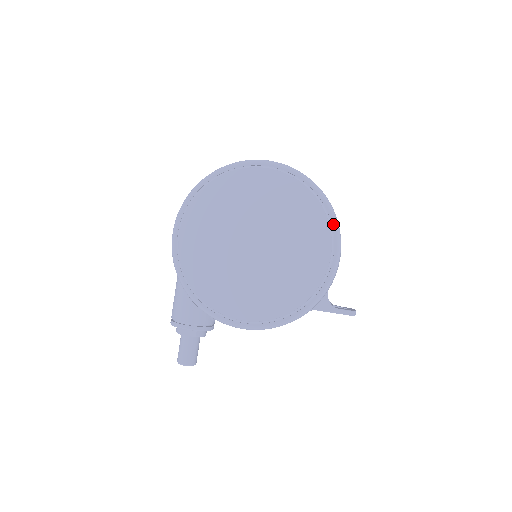
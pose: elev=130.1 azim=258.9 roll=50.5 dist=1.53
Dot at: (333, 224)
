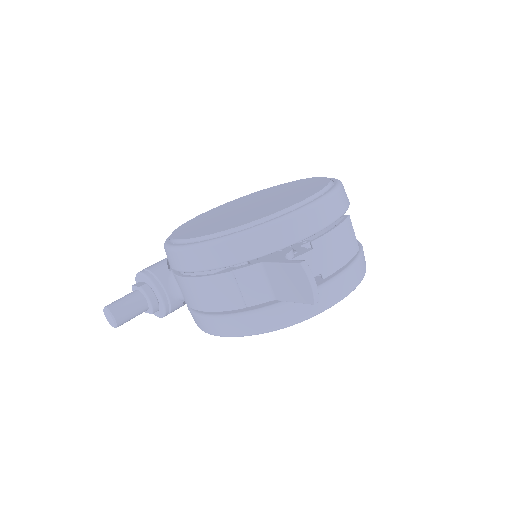
Dot at: (331, 188)
